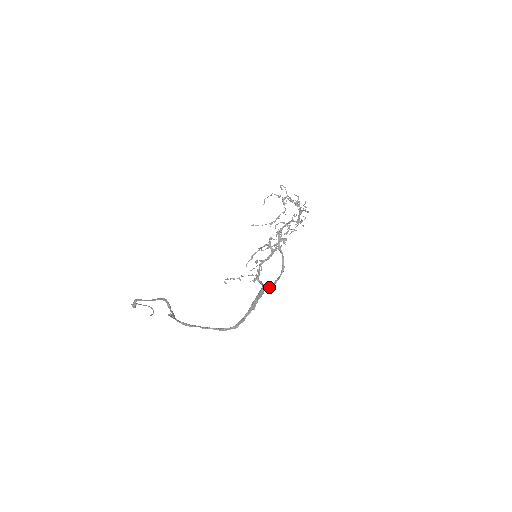
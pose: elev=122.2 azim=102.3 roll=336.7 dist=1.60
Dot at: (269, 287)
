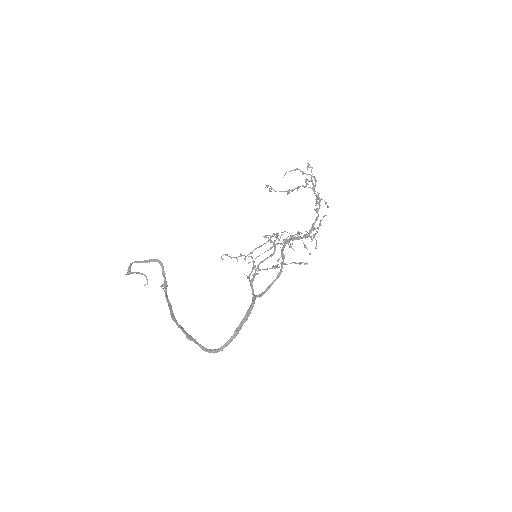
Dot at: (260, 296)
